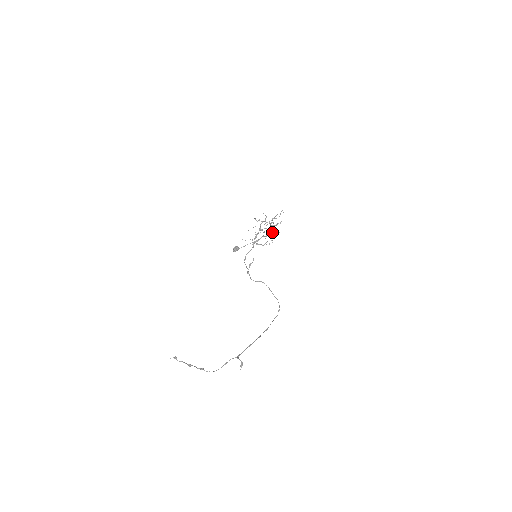
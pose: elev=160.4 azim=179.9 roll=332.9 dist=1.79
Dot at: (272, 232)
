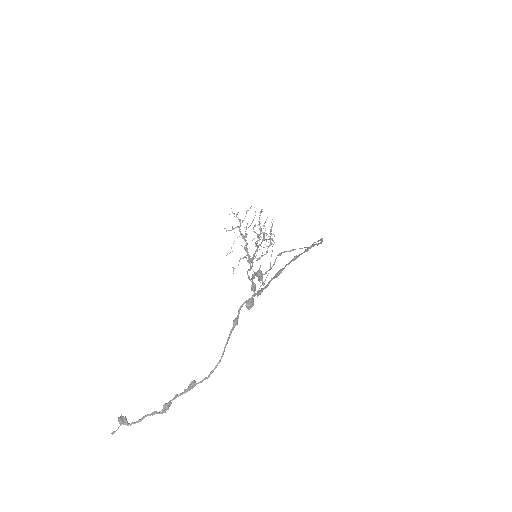
Dot at: occluded
